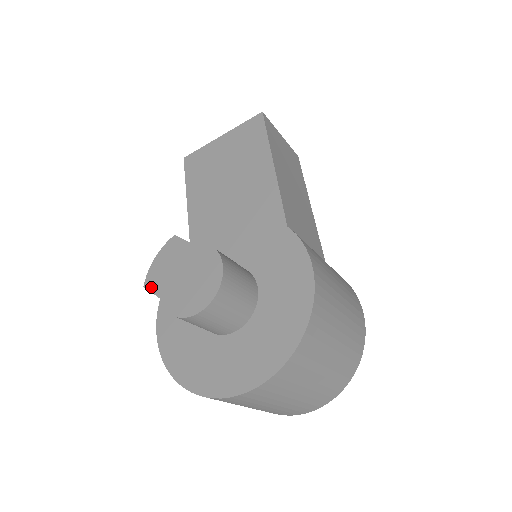
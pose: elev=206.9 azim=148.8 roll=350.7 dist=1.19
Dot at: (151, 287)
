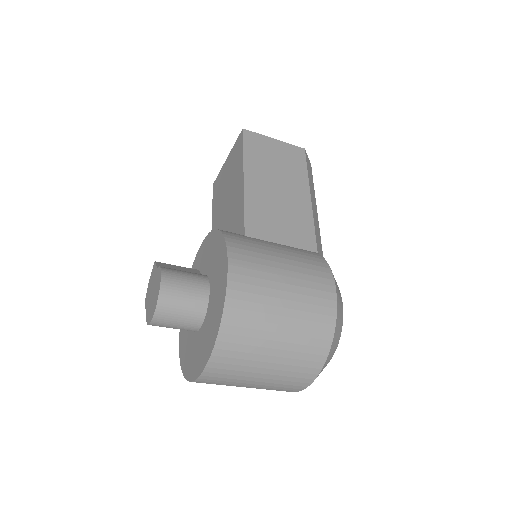
Dot at: (145, 304)
